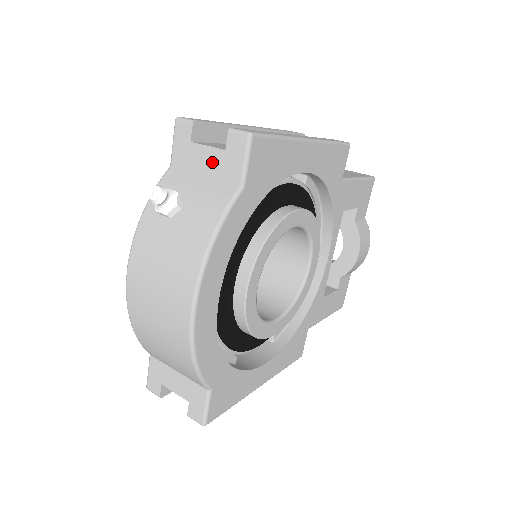
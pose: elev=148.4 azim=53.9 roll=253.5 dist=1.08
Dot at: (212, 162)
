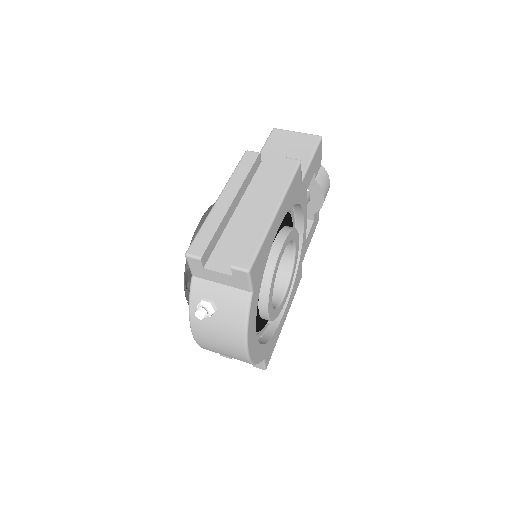
Dot at: (225, 279)
